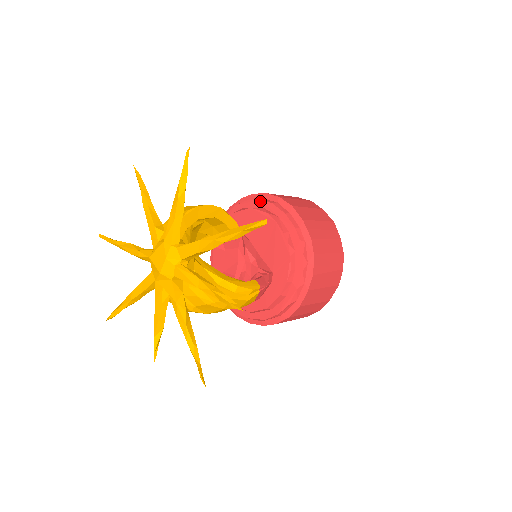
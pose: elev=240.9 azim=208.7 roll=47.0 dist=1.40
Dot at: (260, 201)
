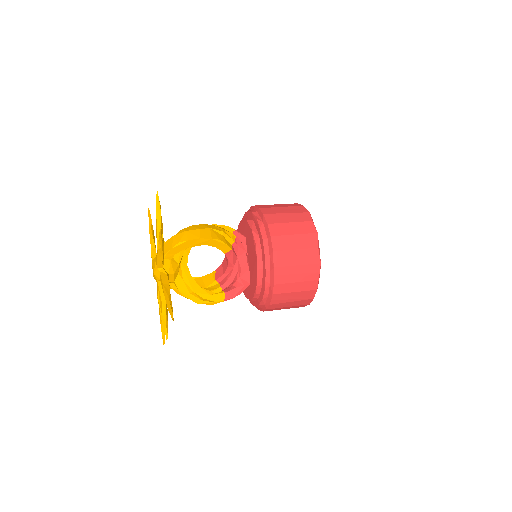
Dot at: (259, 229)
